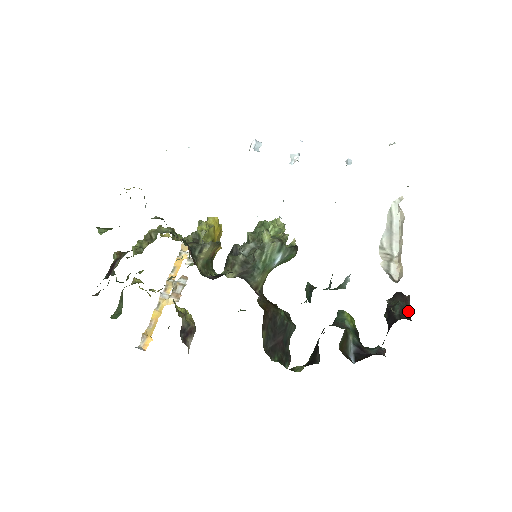
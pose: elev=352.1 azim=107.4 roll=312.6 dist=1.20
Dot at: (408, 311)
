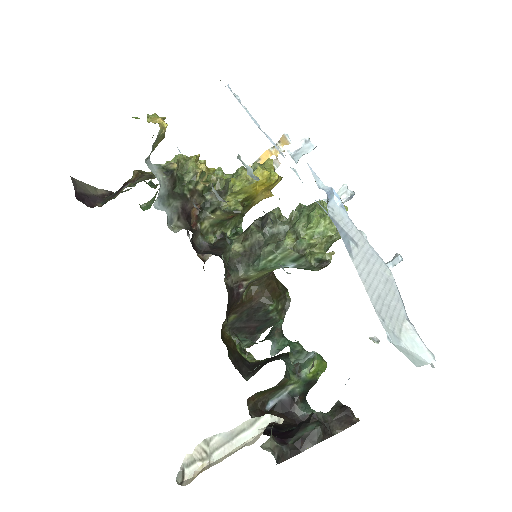
Dot at: (312, 443)
